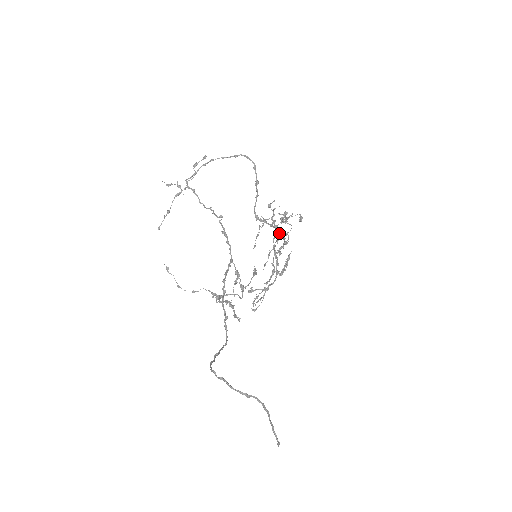
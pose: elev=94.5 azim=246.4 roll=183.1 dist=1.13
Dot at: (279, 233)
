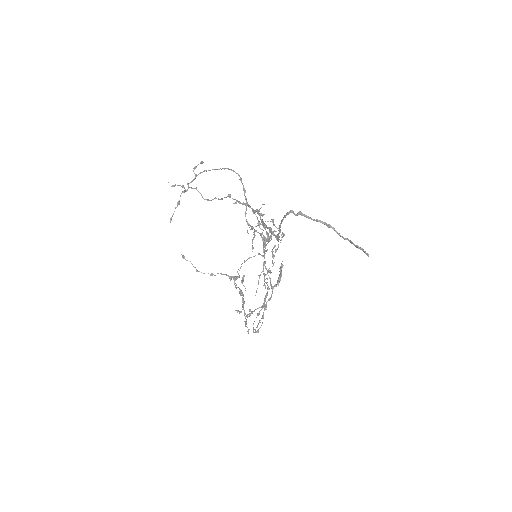
Dot at: (267, 249)
